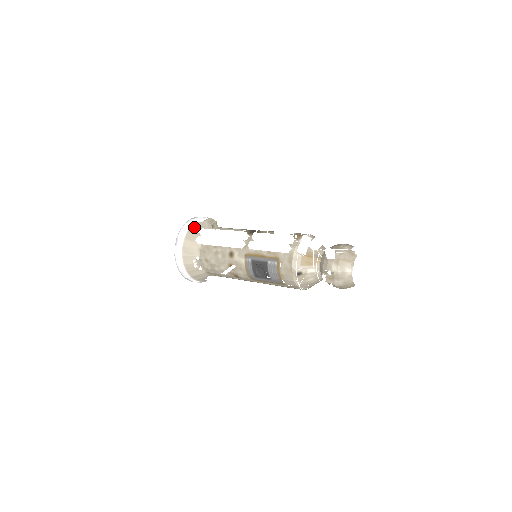
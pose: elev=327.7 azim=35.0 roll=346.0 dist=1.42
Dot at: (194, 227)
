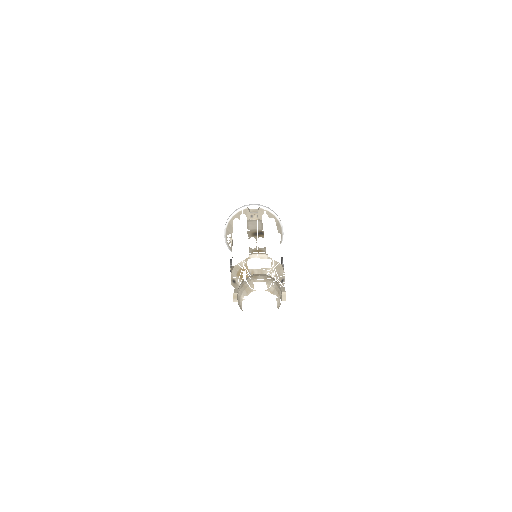
Dot at: (245, 211)
